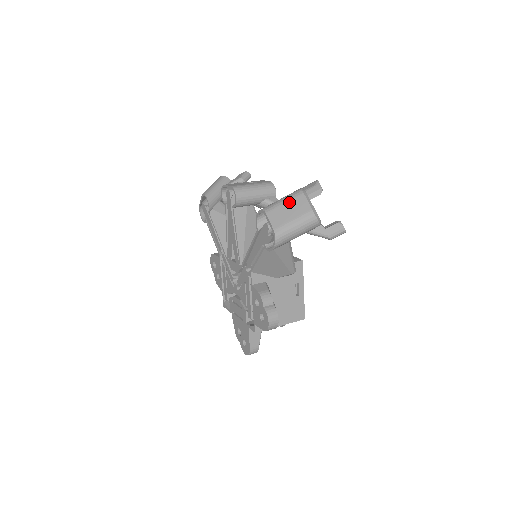
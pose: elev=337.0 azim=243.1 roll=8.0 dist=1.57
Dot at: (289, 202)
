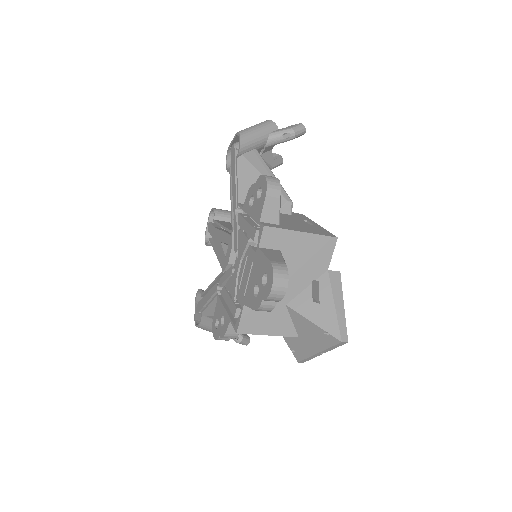
Dot at: occluded
